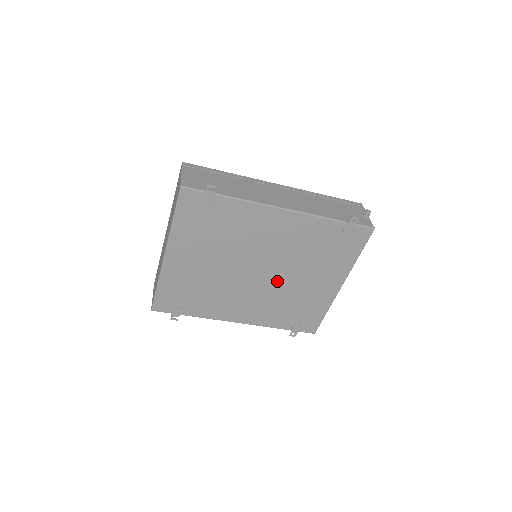
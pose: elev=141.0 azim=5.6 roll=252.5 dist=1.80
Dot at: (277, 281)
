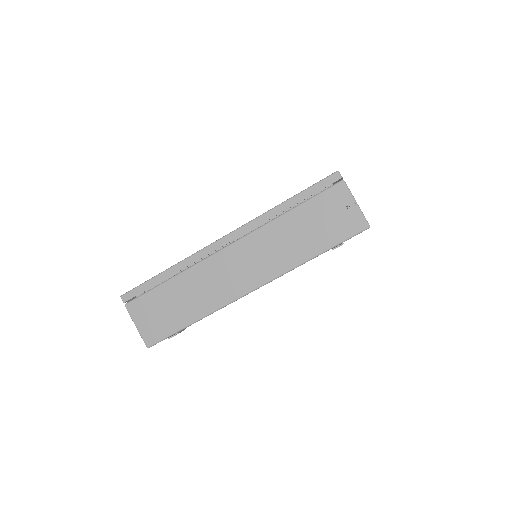
Dot at: occluded
